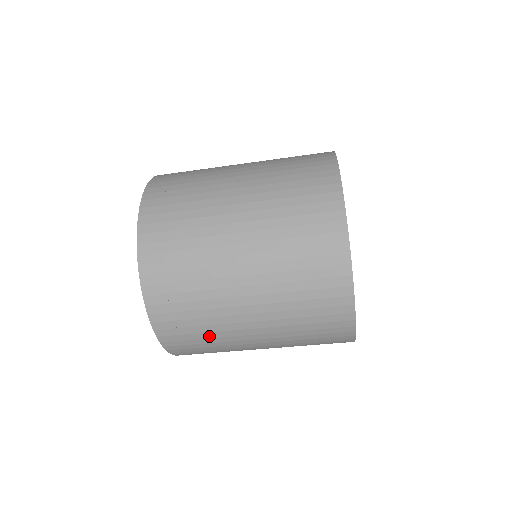
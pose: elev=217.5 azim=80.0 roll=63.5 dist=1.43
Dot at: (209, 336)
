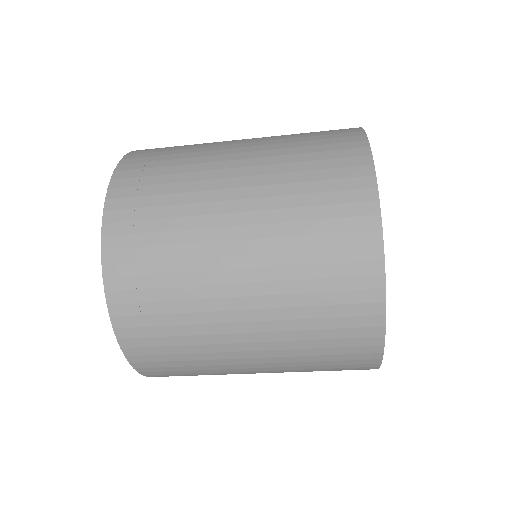
Dot at: (190, 350)
